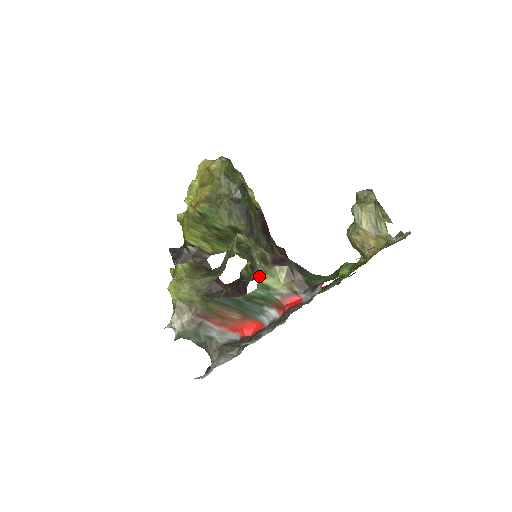
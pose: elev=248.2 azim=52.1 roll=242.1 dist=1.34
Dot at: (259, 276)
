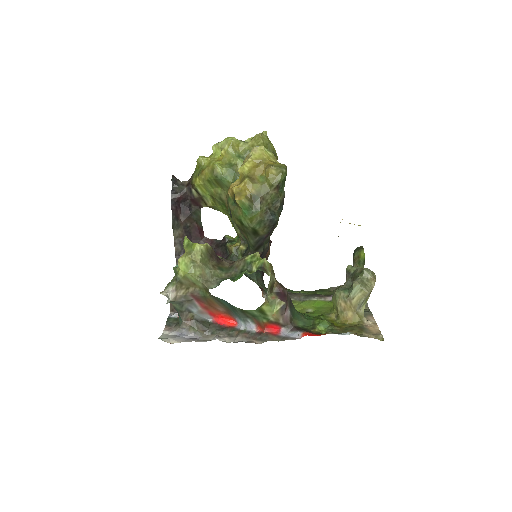
Dot at: (263, 303)
